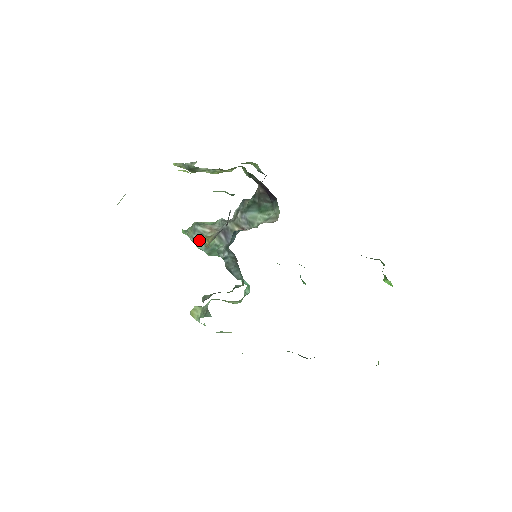
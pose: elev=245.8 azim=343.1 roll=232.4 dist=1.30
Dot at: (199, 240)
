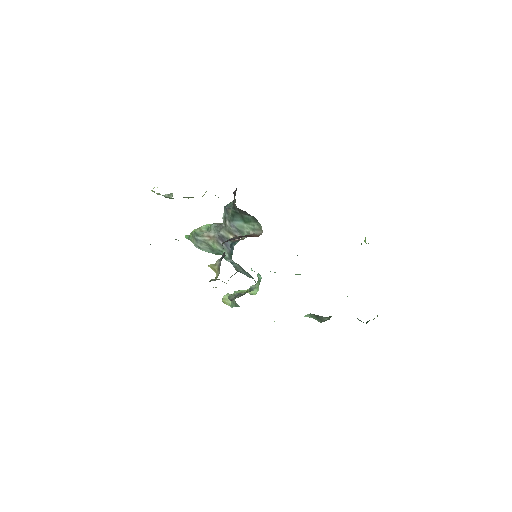
Dot at: (204, 247)
